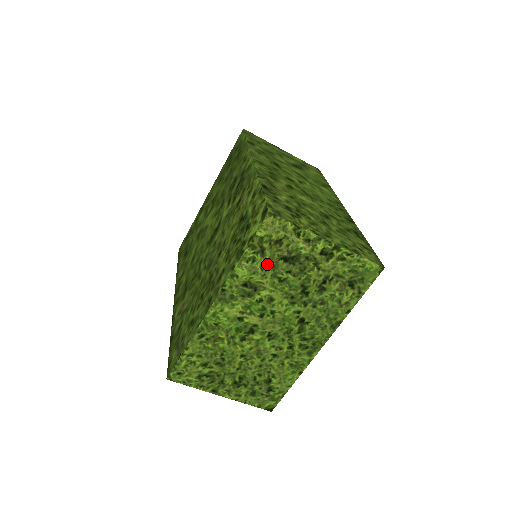
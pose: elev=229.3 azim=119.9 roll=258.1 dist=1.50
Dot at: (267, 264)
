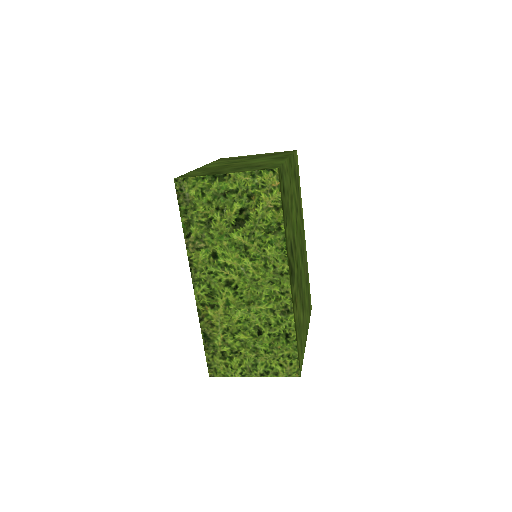
Dot at: occluded
